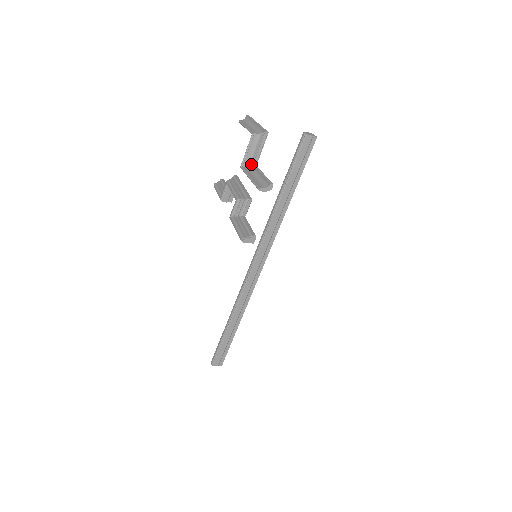
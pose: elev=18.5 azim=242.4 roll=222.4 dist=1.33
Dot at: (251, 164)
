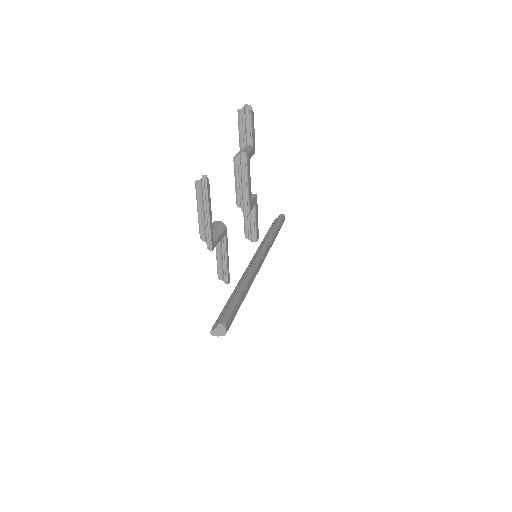
Dot at: occluded
